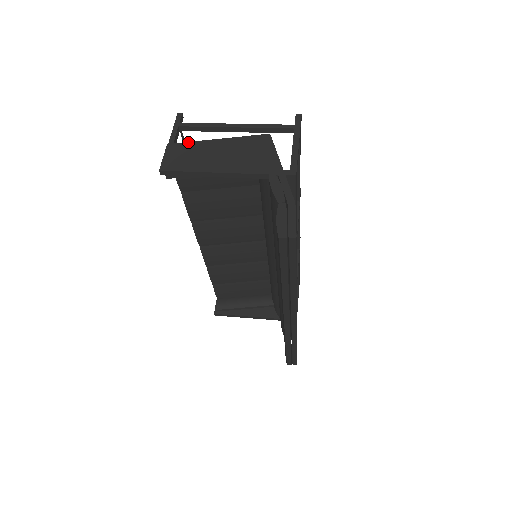
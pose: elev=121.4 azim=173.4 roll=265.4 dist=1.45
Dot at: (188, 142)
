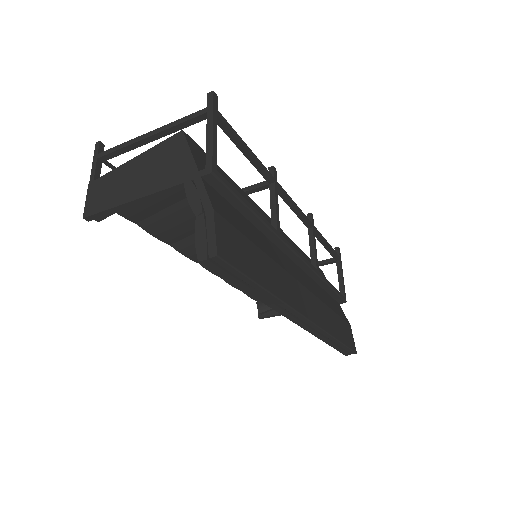
Dot at: (106, 174)
